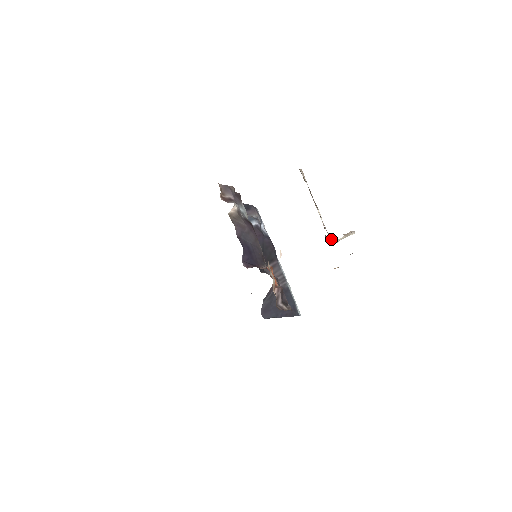
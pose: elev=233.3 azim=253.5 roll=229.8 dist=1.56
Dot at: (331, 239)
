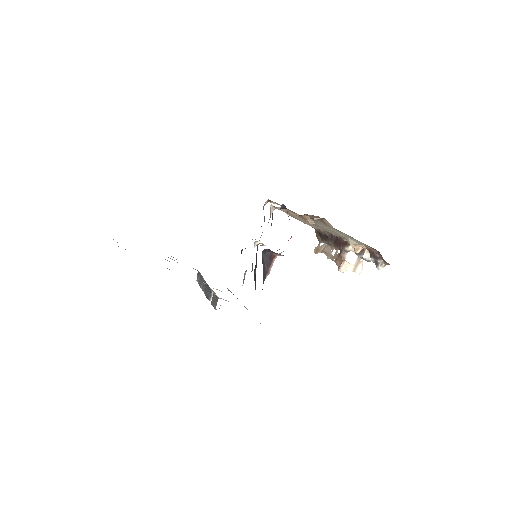
Dot at: (345, 258)
